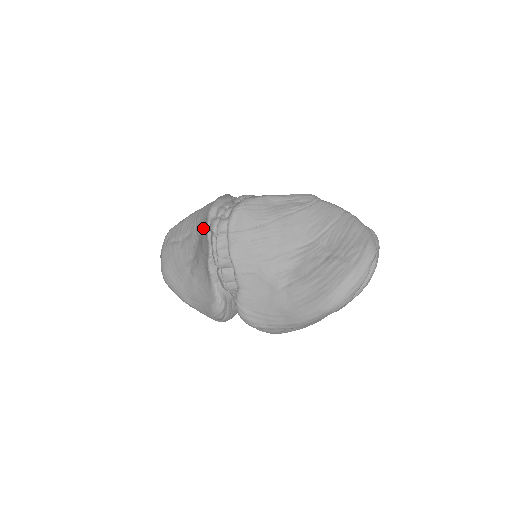
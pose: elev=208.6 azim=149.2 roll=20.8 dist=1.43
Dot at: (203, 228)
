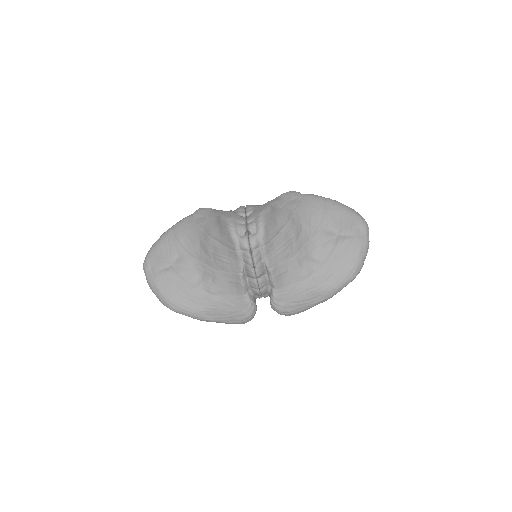
Dot at: (209, 248)
